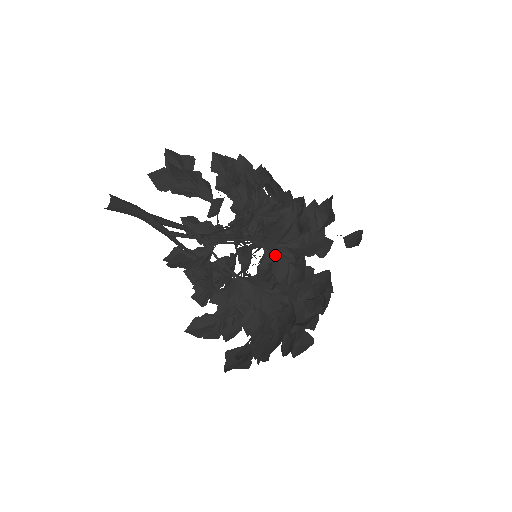
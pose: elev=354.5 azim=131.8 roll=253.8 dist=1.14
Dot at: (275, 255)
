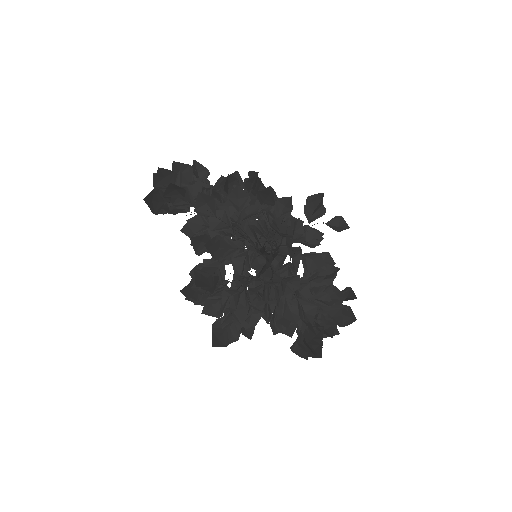
Dot at: (293, 251)
